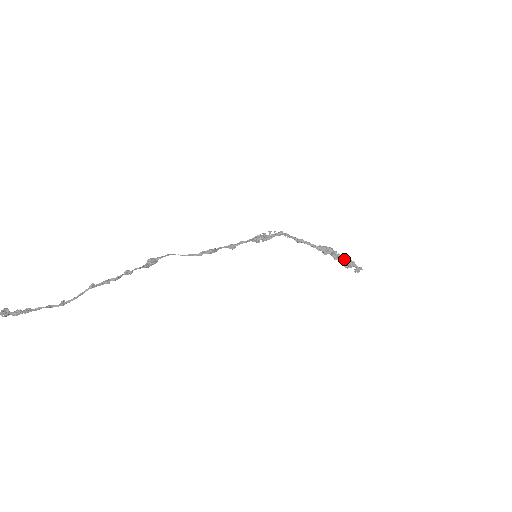
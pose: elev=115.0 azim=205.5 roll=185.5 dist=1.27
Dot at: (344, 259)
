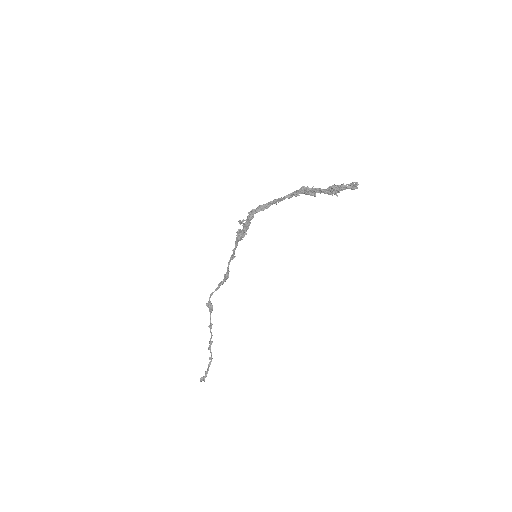
Dot at: (329, 191)
